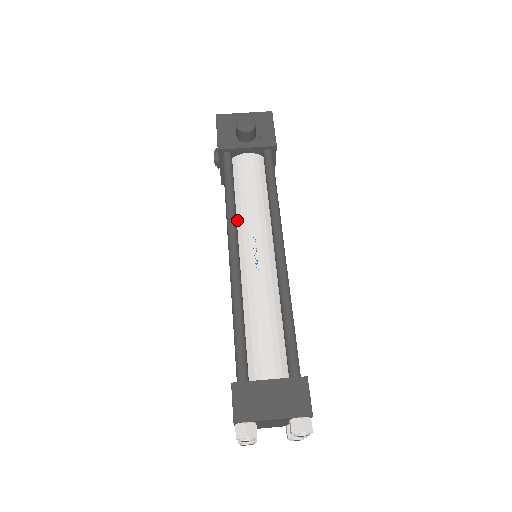
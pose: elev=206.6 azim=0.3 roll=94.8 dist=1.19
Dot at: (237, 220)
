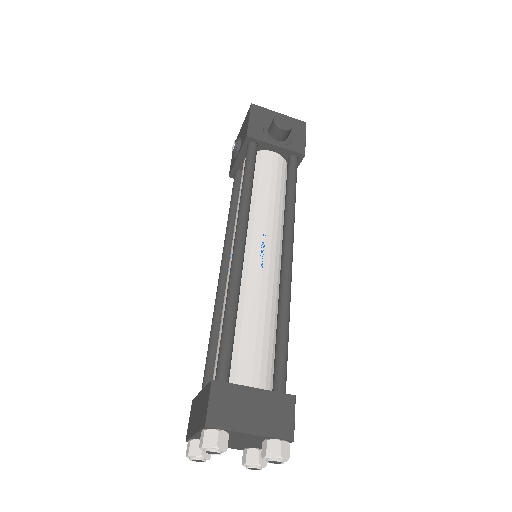
Dot at: occluded
